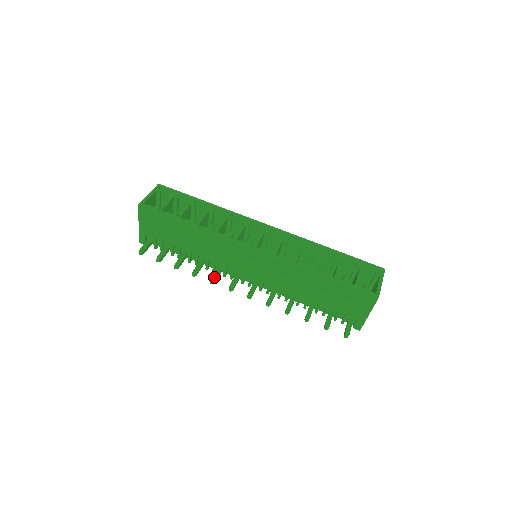
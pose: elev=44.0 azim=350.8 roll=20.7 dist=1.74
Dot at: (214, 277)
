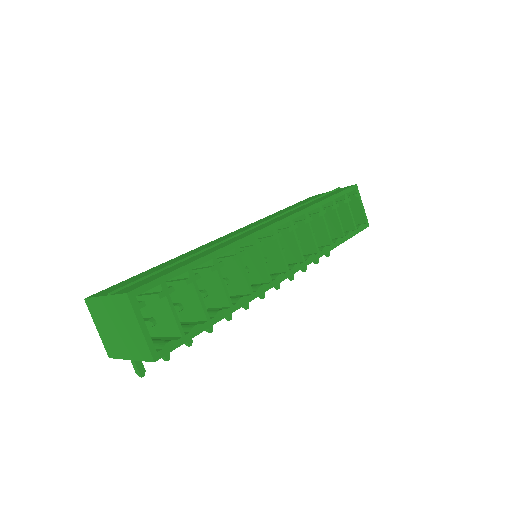
Dot at: occluded
